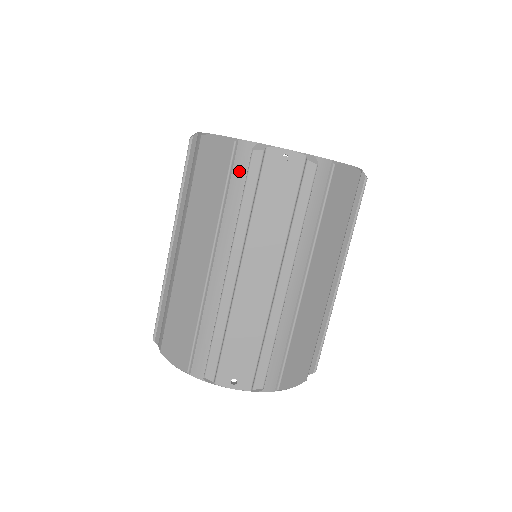
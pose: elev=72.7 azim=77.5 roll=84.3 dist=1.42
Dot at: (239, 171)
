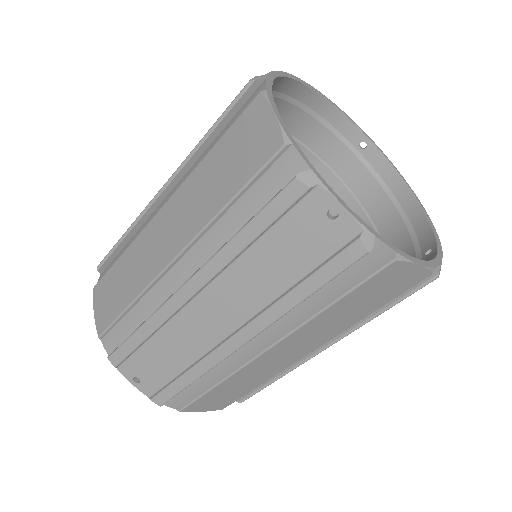
Dot at: (267, 185)
